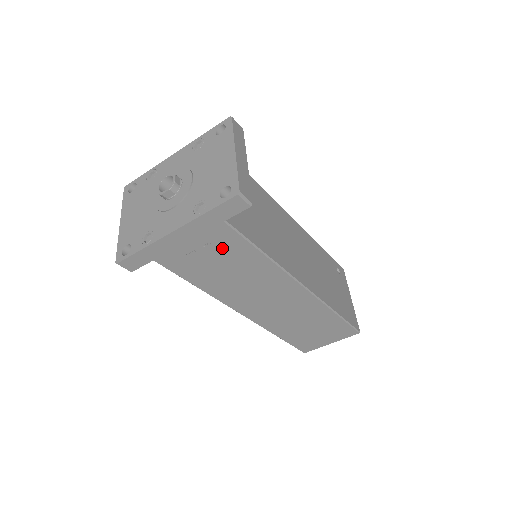
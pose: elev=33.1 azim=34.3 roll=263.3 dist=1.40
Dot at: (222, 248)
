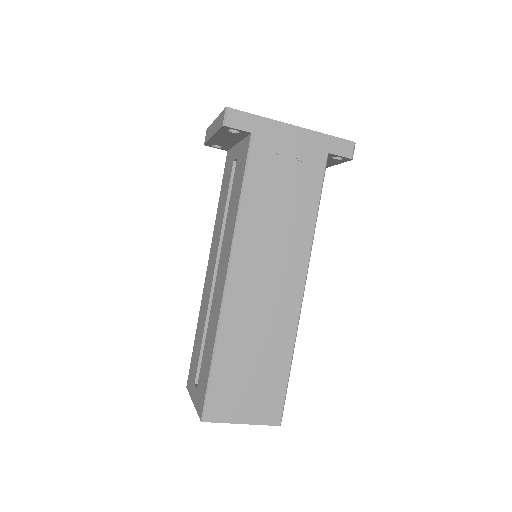
Dot at: (302, 175)
